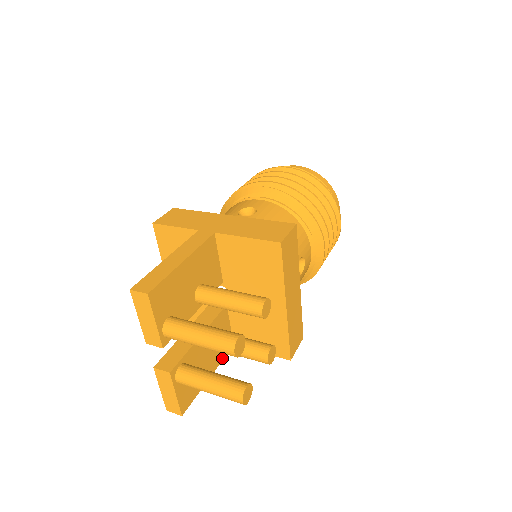
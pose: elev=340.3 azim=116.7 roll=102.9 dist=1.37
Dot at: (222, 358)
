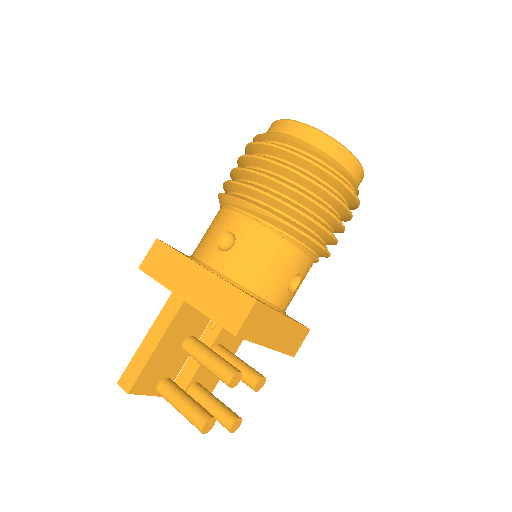
Dot at: (239, 345)
